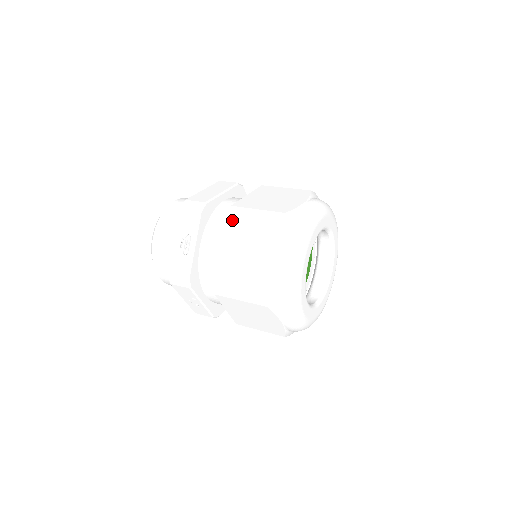
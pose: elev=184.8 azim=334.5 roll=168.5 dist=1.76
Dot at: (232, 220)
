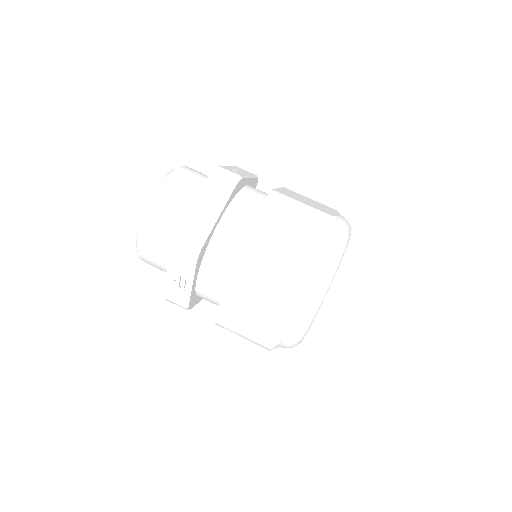
Dot at: (234, 283)
